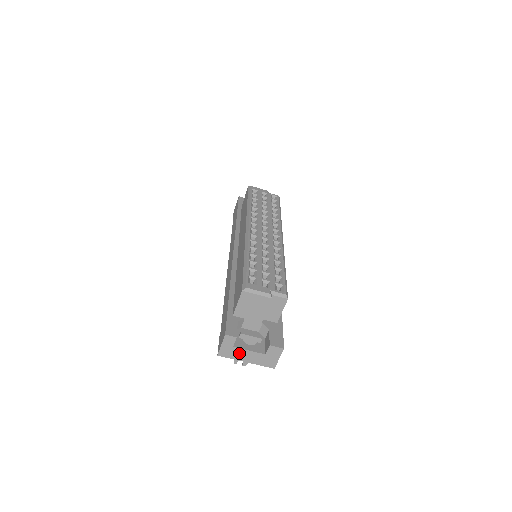
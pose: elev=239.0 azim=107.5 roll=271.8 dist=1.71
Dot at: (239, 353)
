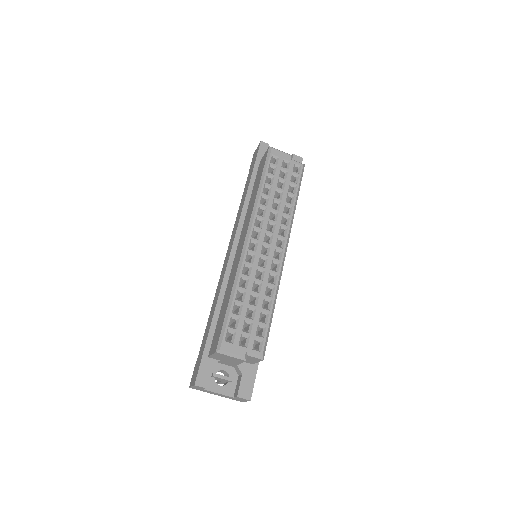
Dot at: (209, 392)
